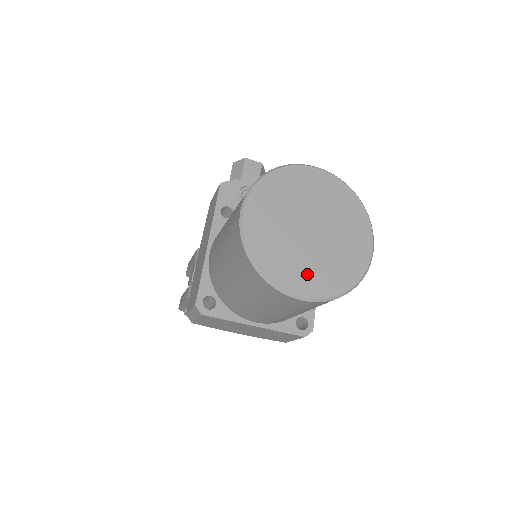
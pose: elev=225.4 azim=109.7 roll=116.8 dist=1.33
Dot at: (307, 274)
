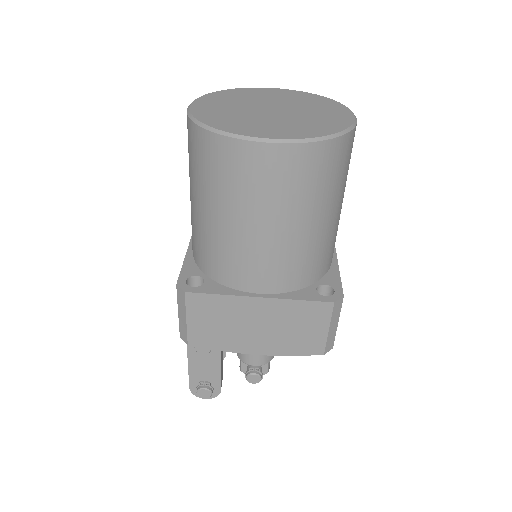
Dot at: (273, 128)
